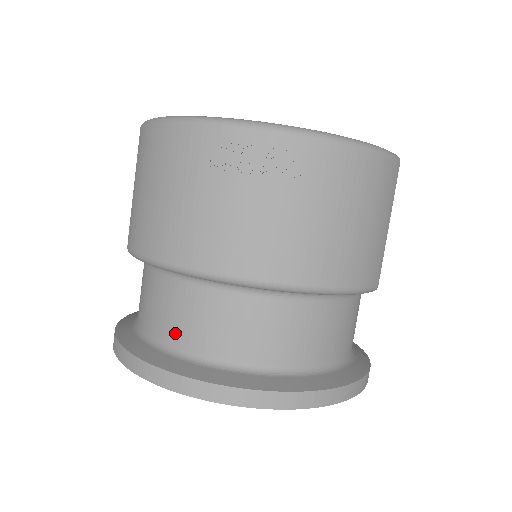
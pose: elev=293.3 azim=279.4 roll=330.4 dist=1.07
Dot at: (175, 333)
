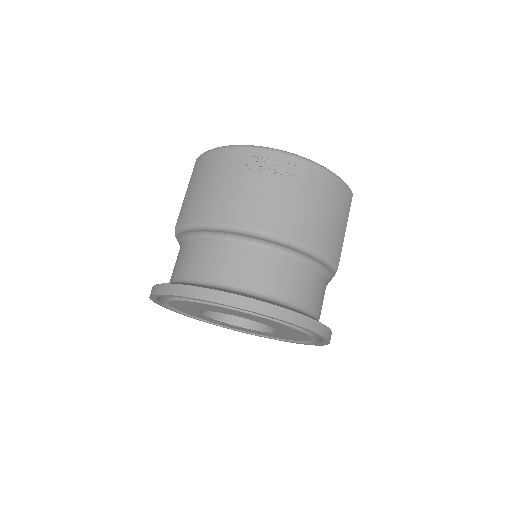
Dot at: (205, 272)
